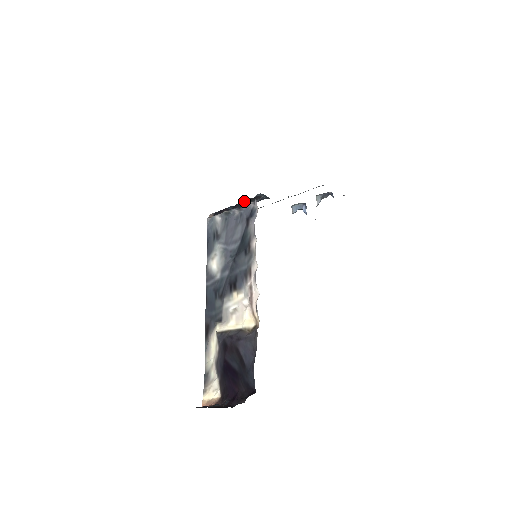
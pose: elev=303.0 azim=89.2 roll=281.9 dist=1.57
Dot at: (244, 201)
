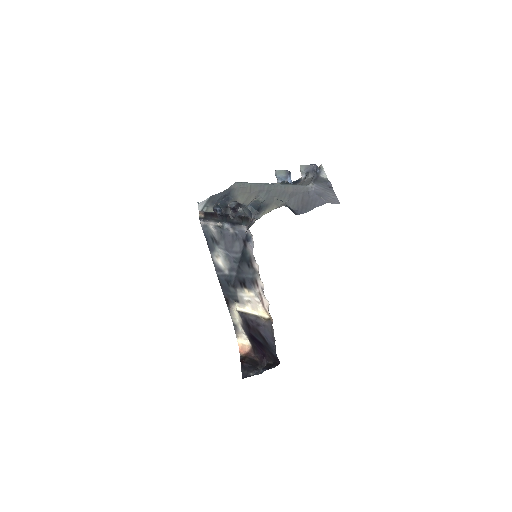
Dot at: (233, 208)
